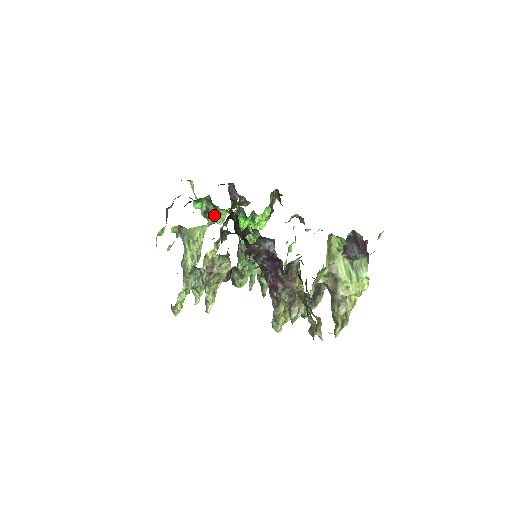
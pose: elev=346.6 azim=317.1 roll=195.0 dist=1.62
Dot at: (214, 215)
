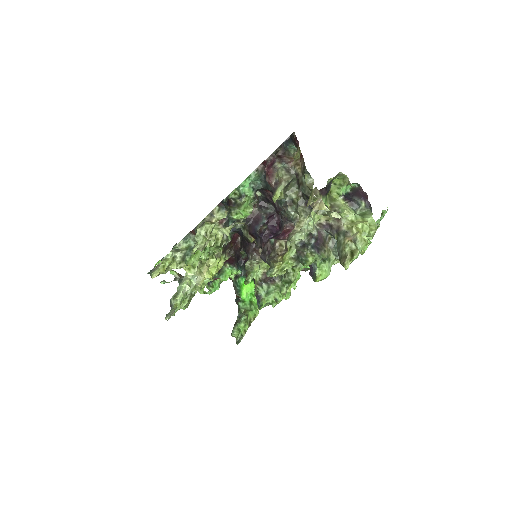
Dot at: (217, 287)
